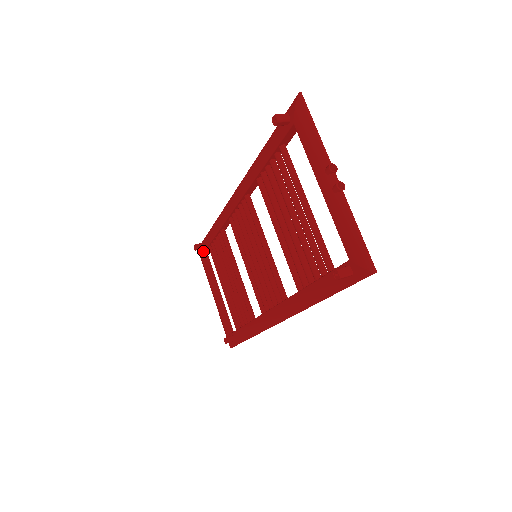
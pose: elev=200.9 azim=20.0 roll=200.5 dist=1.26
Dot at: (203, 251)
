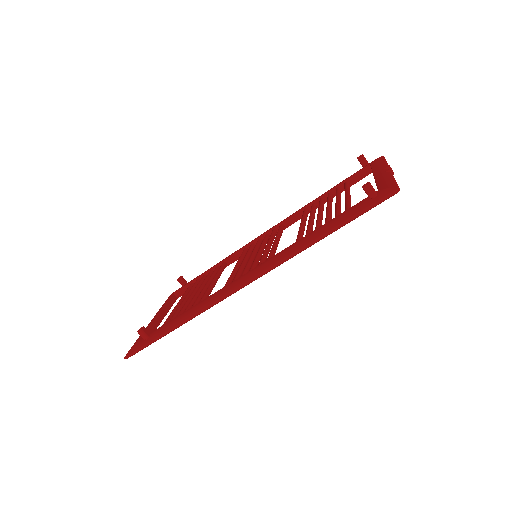
Dot at: (180, 288)
